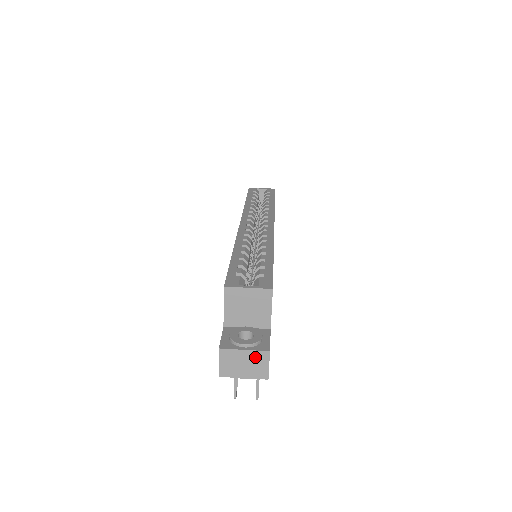
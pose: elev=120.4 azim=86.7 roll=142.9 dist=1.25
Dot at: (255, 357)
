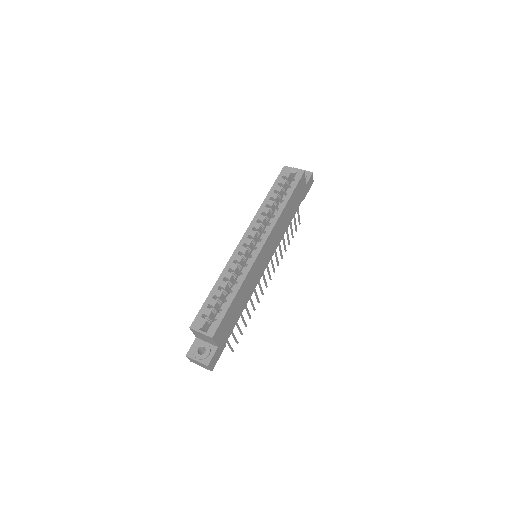
Dot at: (202, 364)
